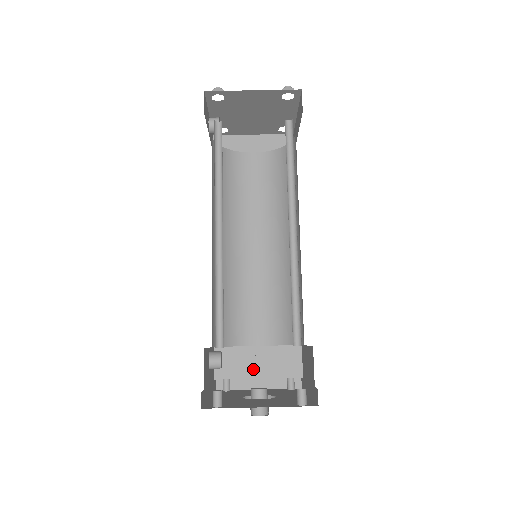
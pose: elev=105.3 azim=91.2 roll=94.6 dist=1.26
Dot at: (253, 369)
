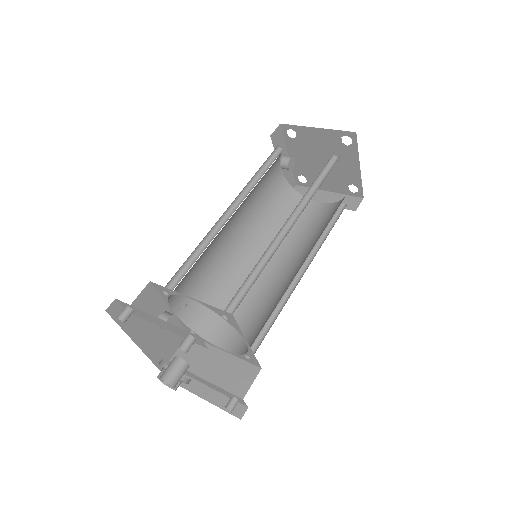
Dot at: (205, 368)
